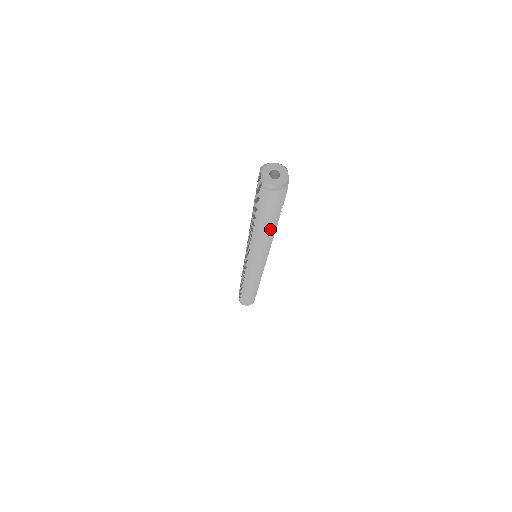
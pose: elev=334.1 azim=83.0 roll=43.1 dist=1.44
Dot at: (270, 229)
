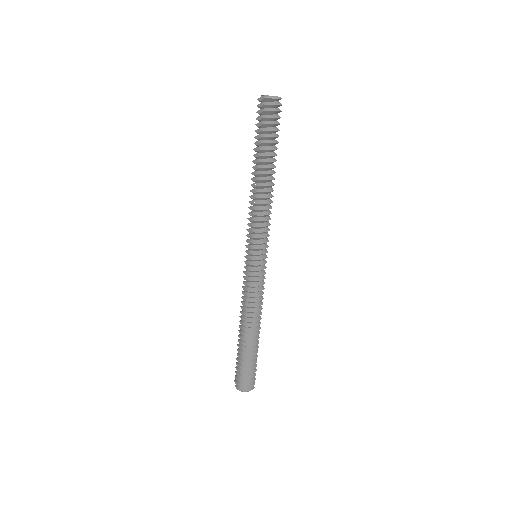
Dot at: (271, 173)
